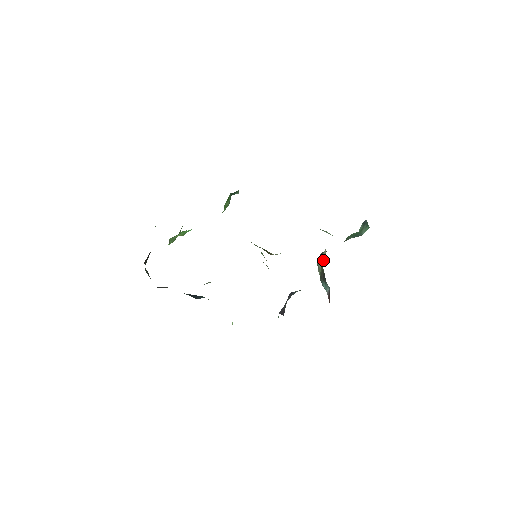
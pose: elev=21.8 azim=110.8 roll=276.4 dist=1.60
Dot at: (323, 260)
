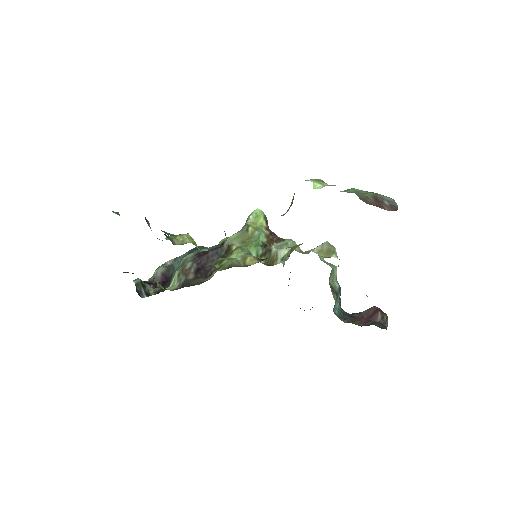
Dot at: occluded
